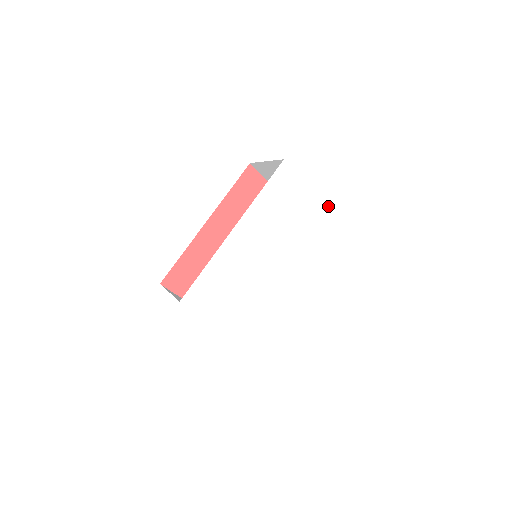
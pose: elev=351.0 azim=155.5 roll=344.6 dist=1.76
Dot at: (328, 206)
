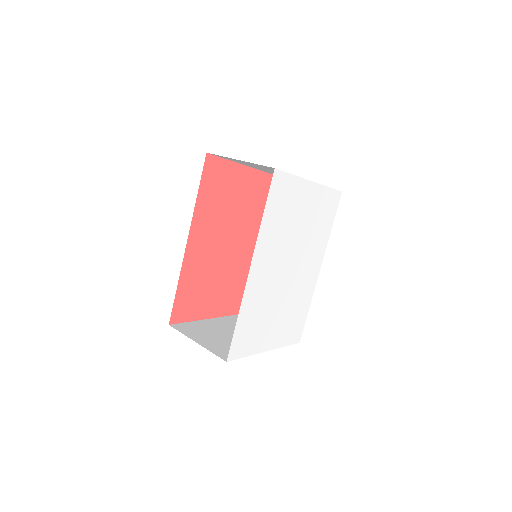
Dot at: (320, 184)
